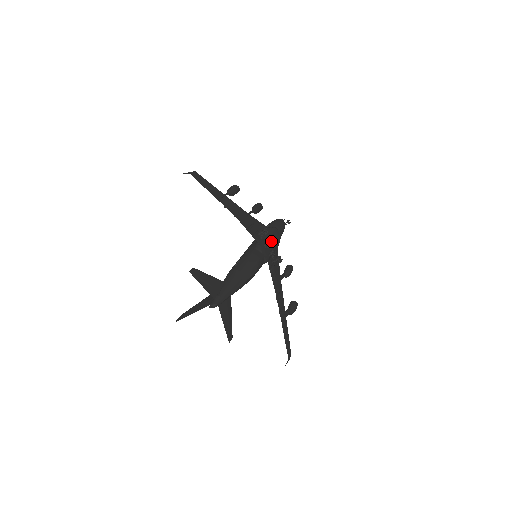
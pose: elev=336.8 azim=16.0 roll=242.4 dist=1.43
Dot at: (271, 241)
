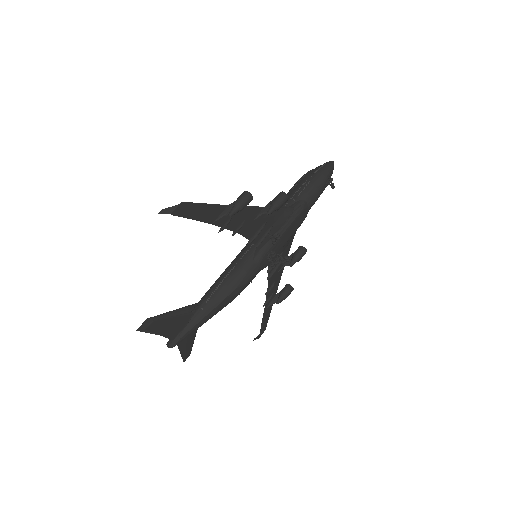
Dot at: (284, 236)
